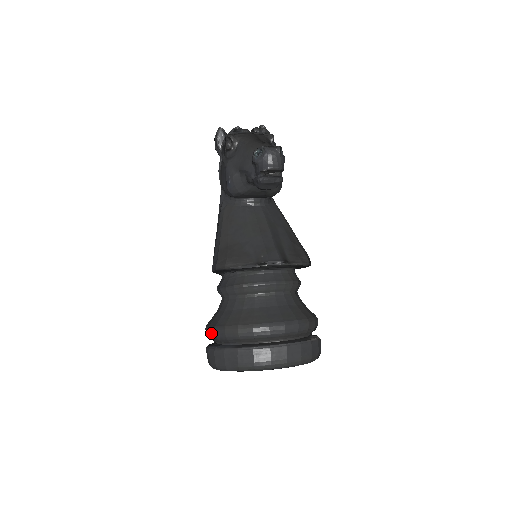
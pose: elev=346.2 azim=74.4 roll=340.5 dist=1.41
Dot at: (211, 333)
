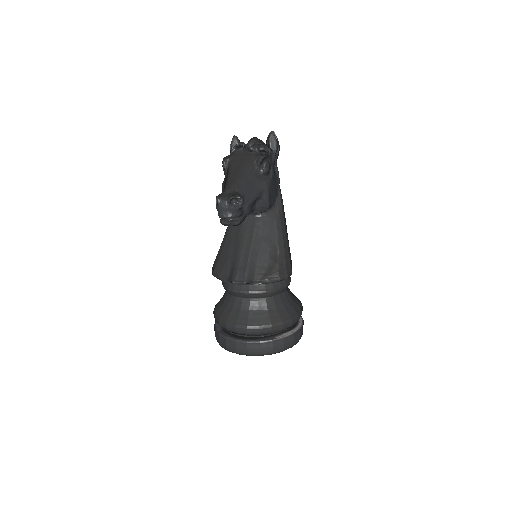
Dot at: occluded
